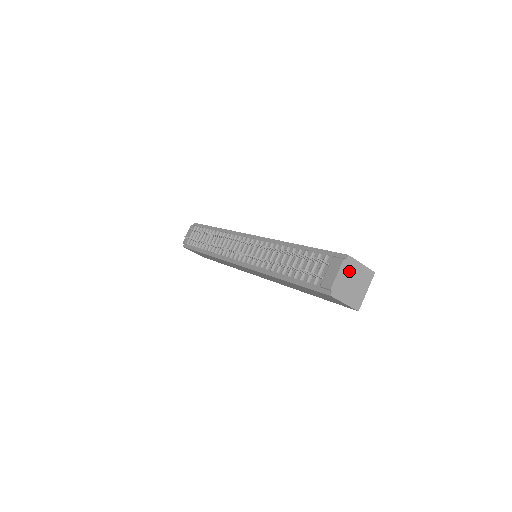
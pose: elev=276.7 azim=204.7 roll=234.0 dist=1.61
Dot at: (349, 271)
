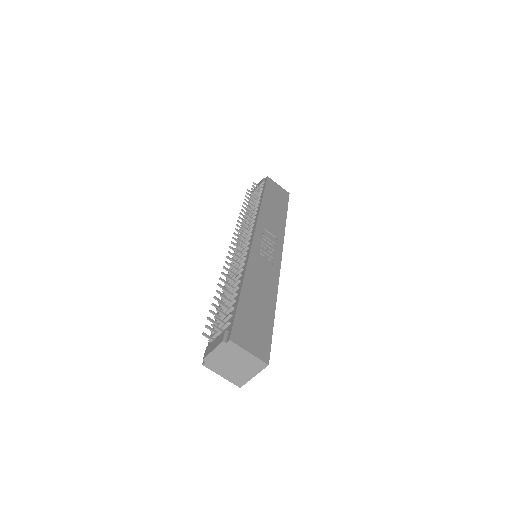
Dot at: (230, 353)
